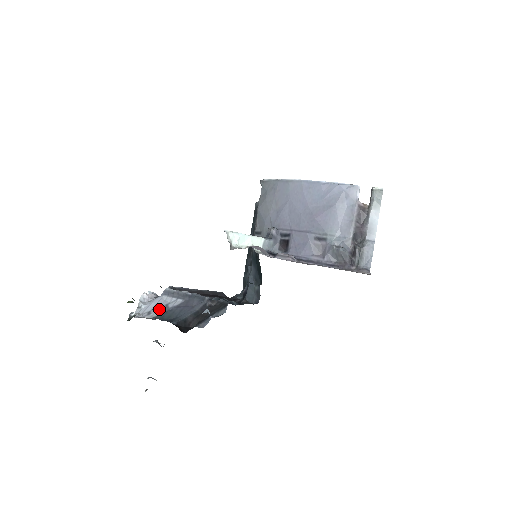
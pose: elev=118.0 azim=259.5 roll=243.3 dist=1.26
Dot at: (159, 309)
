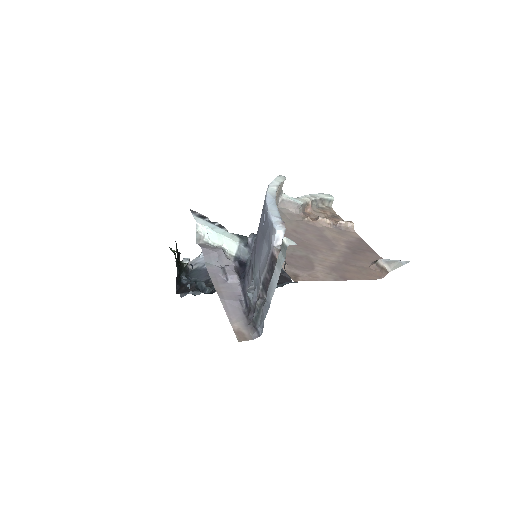
Dot at: (200, 265)
